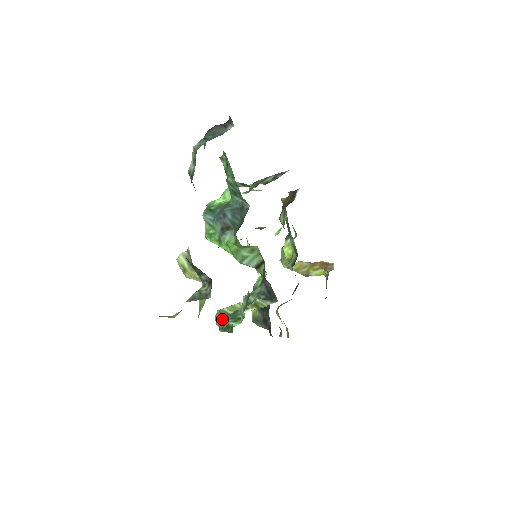
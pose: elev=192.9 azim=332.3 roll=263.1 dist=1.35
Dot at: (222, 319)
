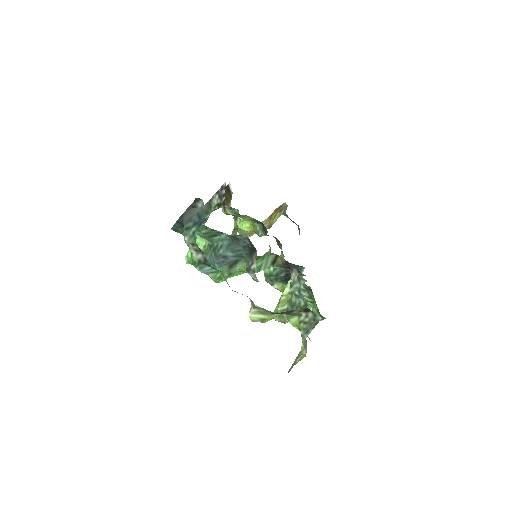
Dot at: occluded
